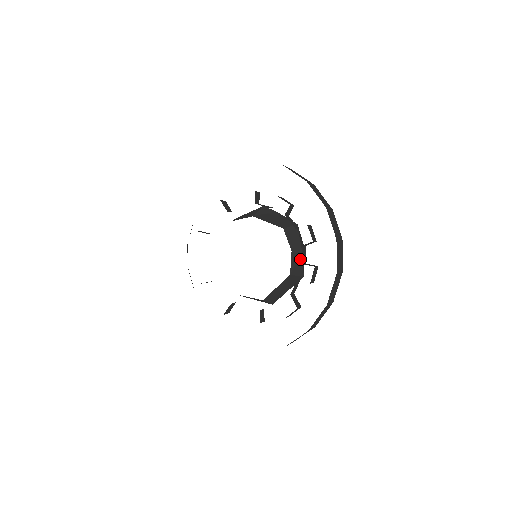
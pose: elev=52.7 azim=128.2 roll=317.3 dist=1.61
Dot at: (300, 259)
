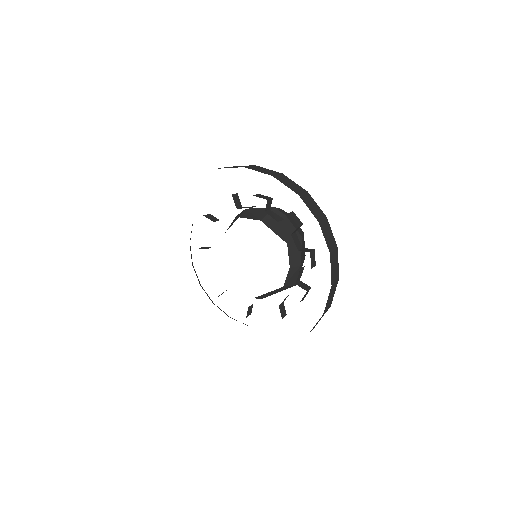
Dot at: (297, 273)
